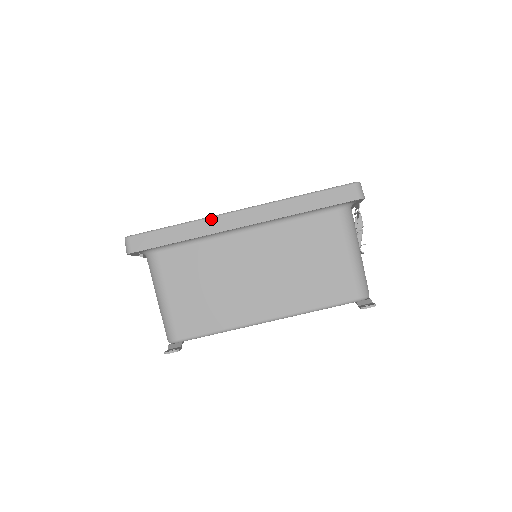
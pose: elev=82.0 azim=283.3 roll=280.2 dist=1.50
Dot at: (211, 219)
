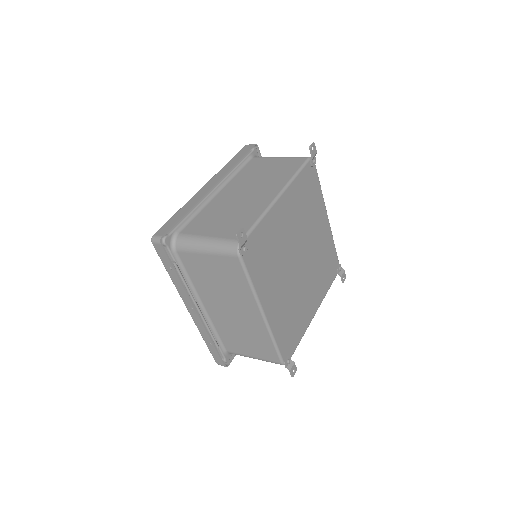
Dot at: (193, 197)
